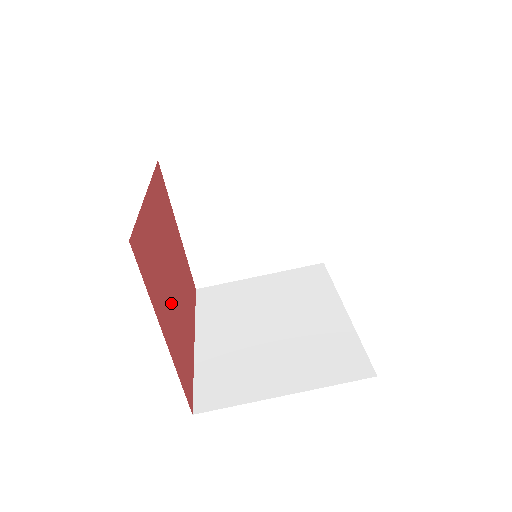
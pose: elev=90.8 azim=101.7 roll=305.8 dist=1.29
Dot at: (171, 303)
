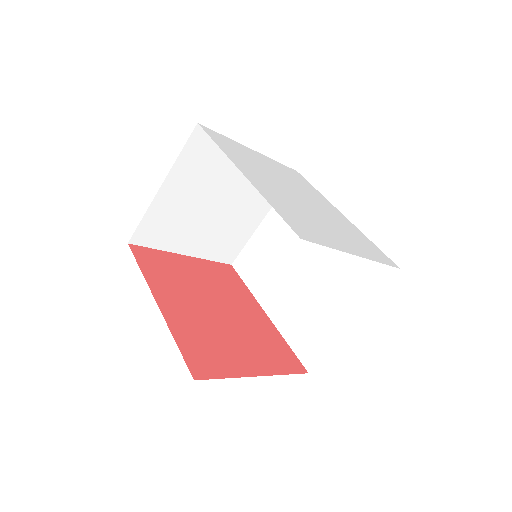
Dot at: (238, 337)
